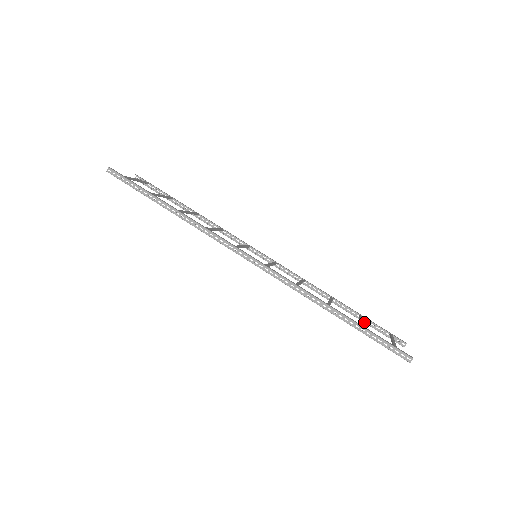
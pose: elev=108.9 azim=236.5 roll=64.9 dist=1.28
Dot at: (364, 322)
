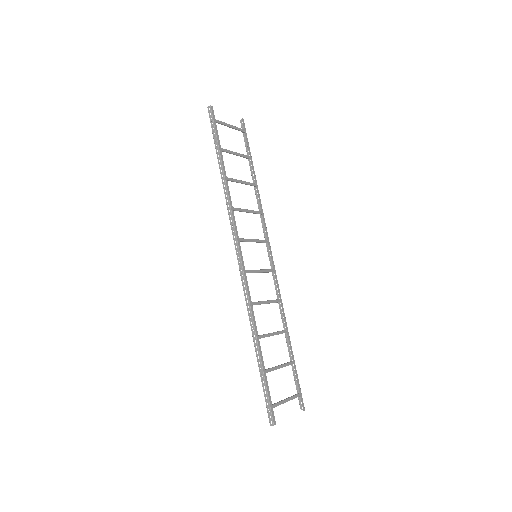
Dot at: (292, 368)
